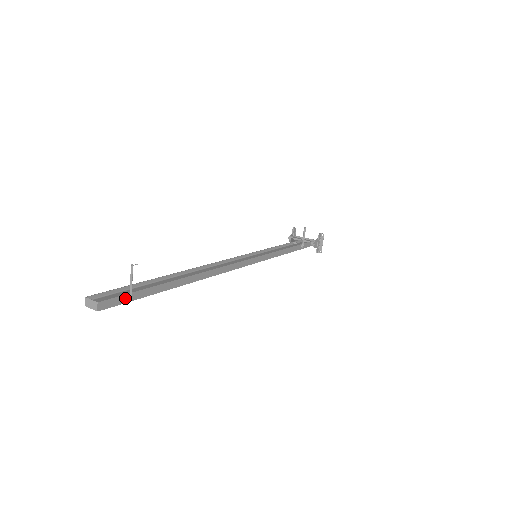
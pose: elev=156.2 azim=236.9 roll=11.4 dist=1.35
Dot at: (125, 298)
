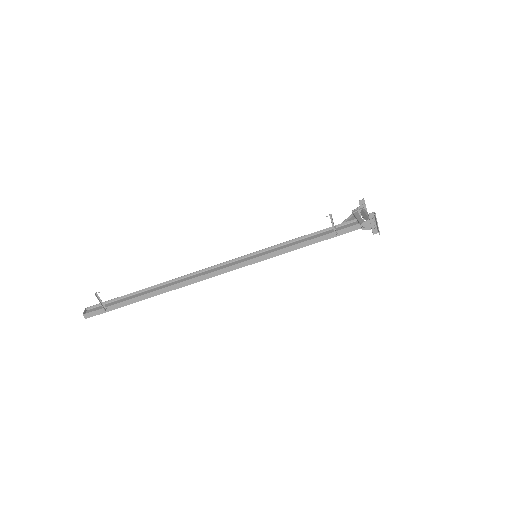
Dot at: (102, 310)
